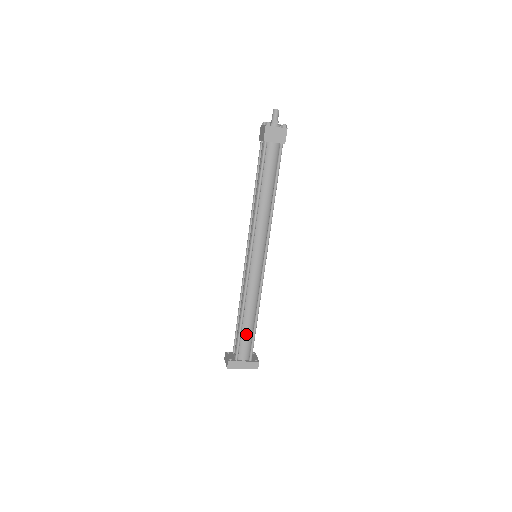
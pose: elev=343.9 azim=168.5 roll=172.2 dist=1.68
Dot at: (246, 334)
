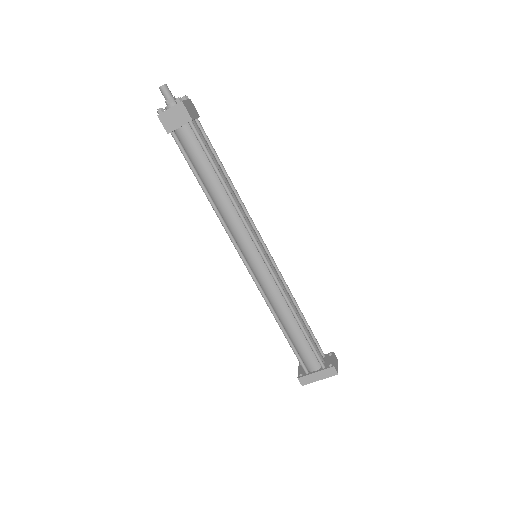
Dot at: (299, 343)
